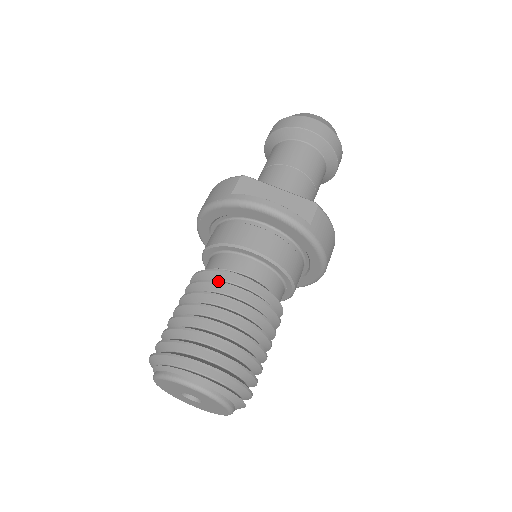
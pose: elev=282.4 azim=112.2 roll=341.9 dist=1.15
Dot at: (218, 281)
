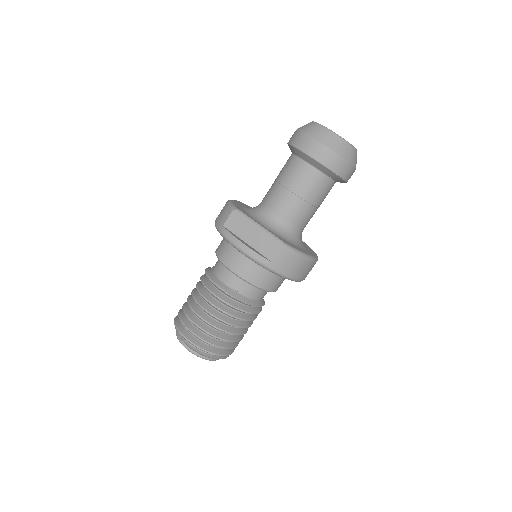
Dot at: (208, 288)
